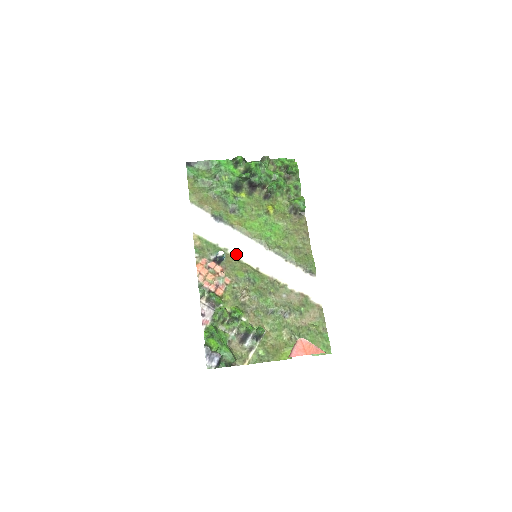
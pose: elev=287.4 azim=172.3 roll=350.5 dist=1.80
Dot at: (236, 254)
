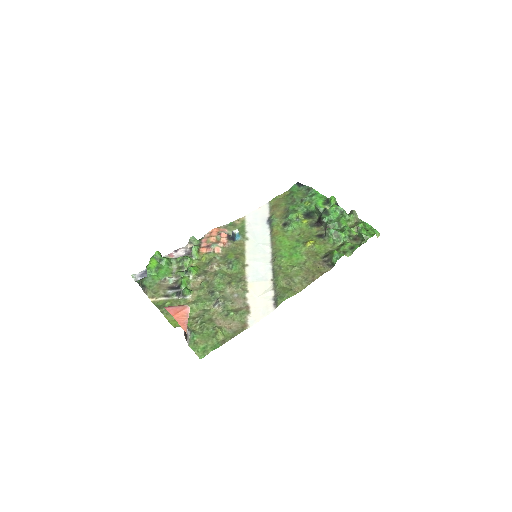
Dot at: (248, 246)
